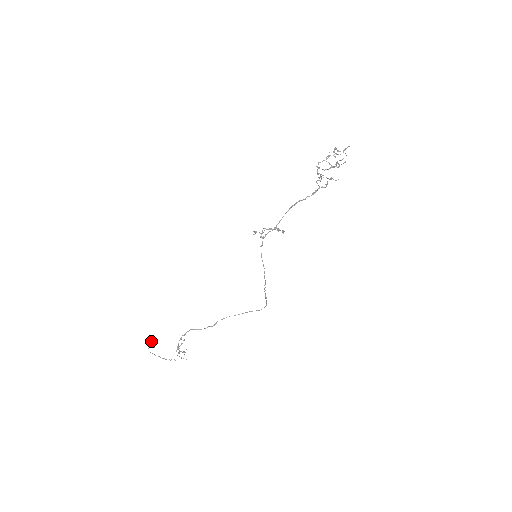
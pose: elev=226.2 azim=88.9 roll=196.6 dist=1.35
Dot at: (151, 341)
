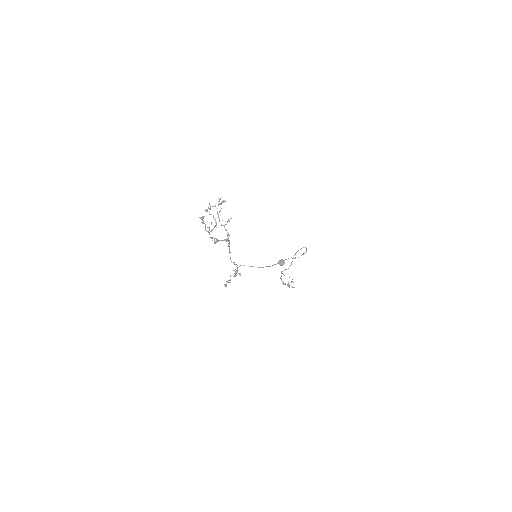
Dot at: (279, 263)
